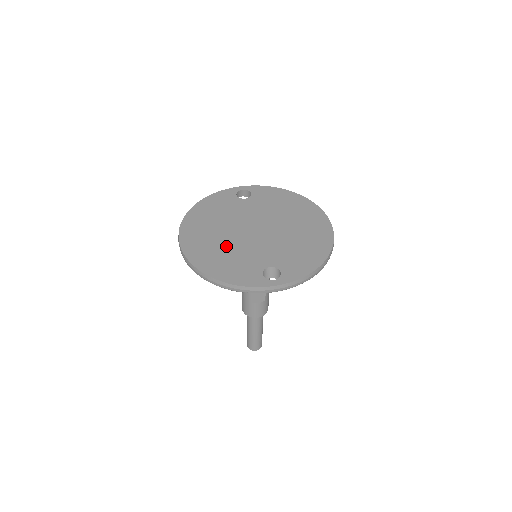
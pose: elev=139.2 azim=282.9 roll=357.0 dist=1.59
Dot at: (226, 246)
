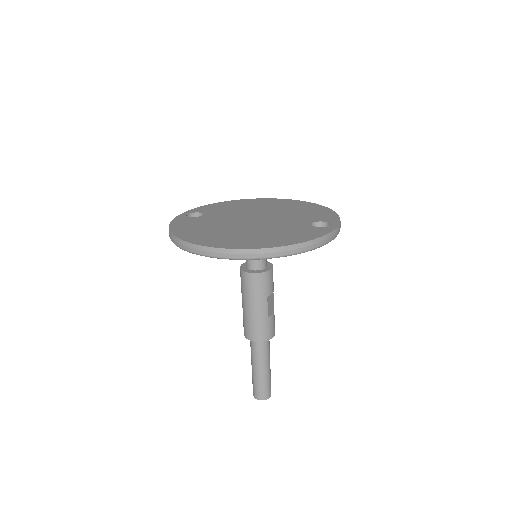
Dot at: (258, 232)
